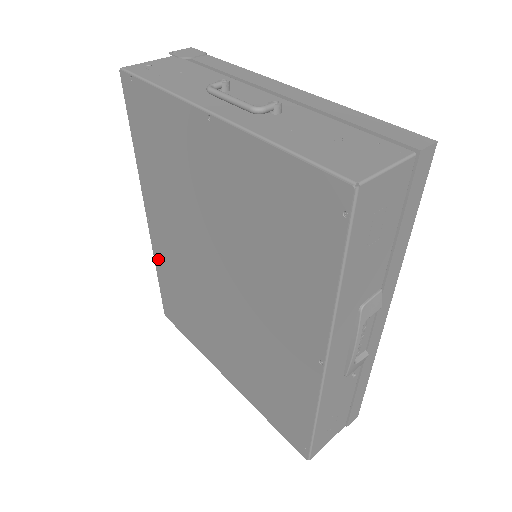
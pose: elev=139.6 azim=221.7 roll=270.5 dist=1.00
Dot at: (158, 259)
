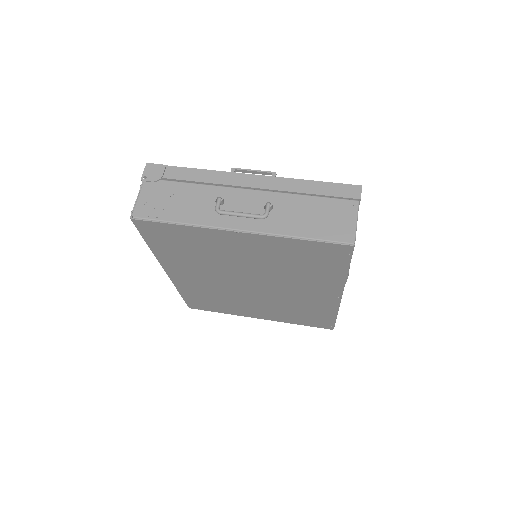
Dot at: (181, 287)
